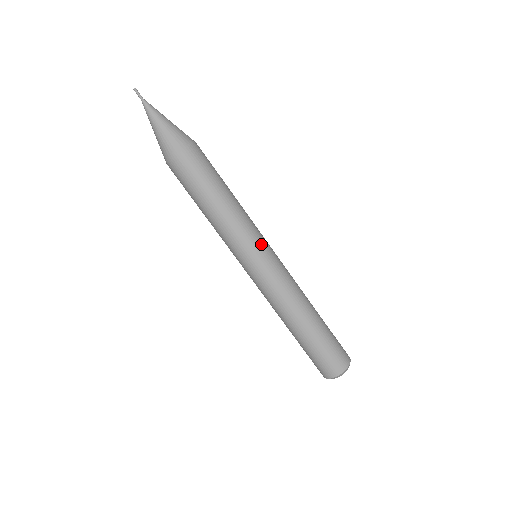
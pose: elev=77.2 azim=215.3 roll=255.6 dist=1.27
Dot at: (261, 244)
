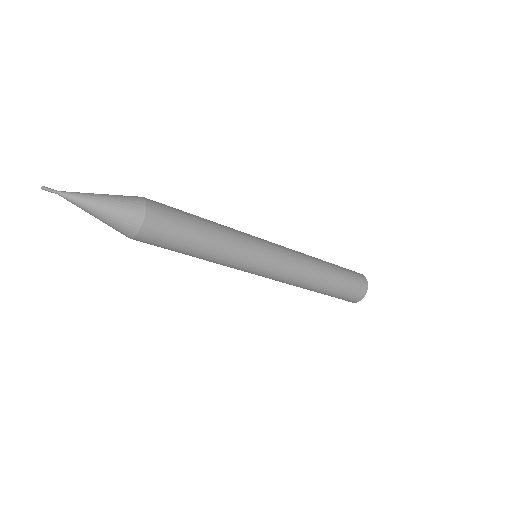
Dot at: (260, 247)
